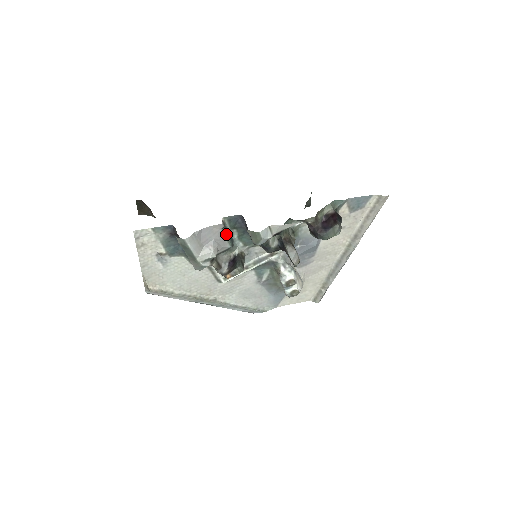
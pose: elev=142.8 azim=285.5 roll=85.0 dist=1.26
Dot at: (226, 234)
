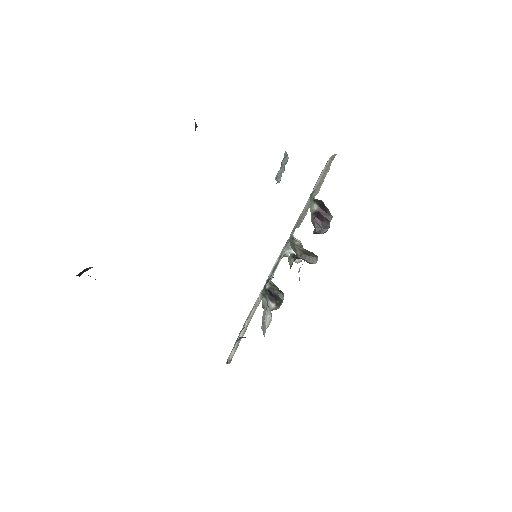
Dot at: (267, 297)
